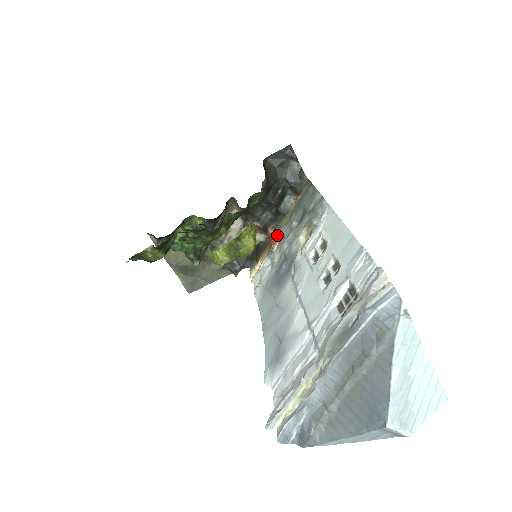
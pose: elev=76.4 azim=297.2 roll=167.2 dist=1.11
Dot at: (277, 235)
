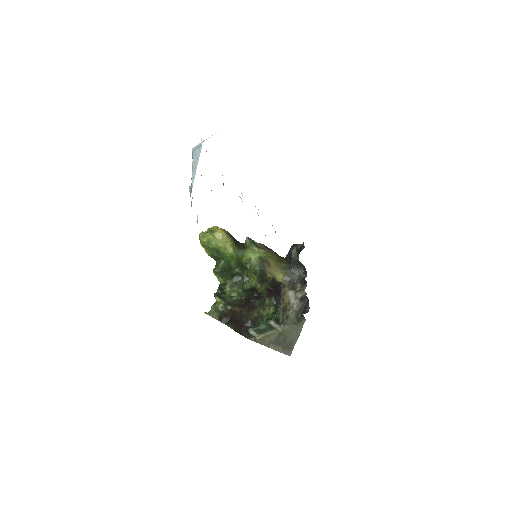
Dot at: occluded
